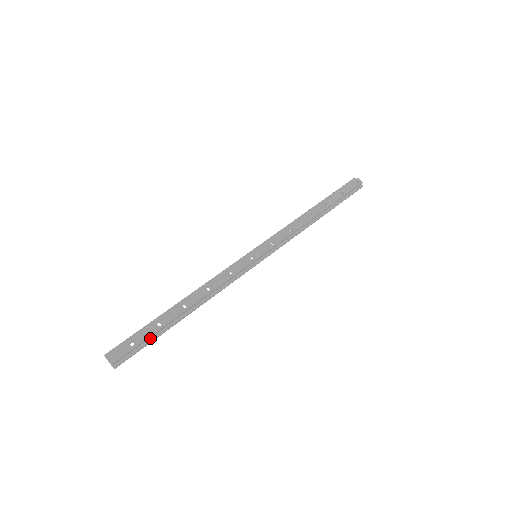
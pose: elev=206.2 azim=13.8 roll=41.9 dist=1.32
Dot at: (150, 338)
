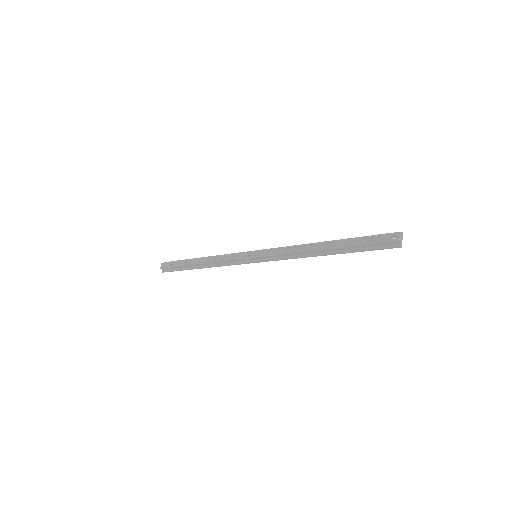
Dot at: (180, 268)
